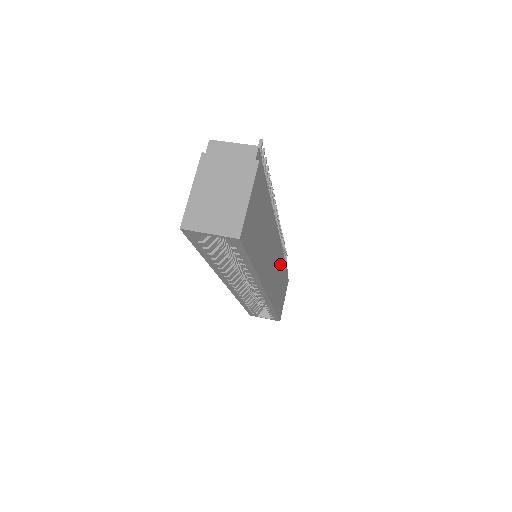
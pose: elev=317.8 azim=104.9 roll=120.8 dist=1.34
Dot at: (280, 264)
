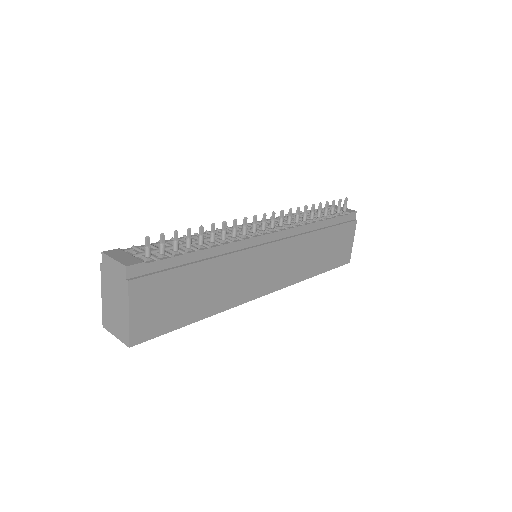
Dot at: (300, 244)
